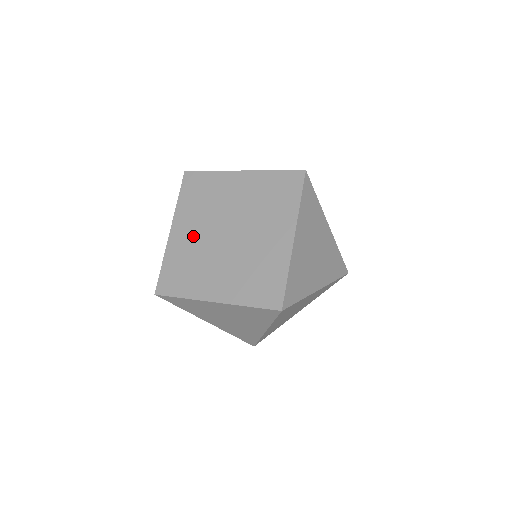
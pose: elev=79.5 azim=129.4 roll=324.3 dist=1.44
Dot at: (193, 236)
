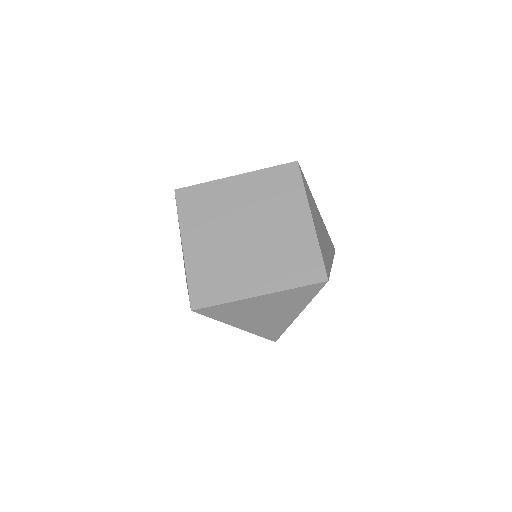
Dot at: (210, 245)
